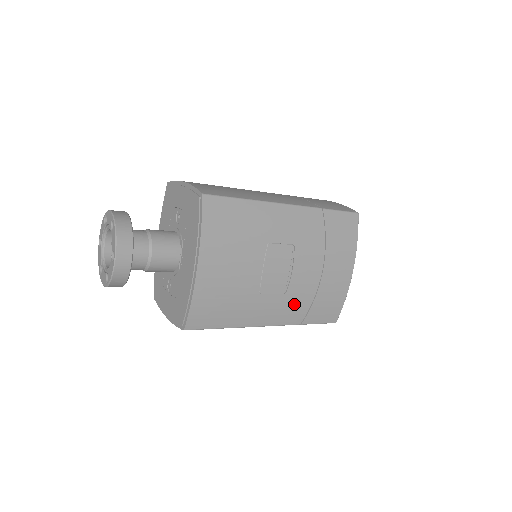
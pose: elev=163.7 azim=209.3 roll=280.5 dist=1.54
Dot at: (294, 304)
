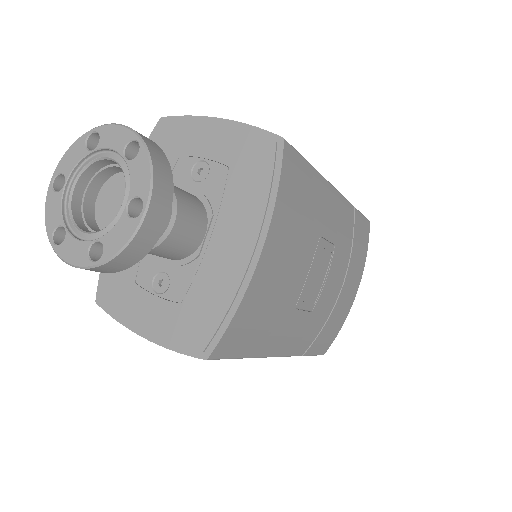
Dot at: (311, 327)
